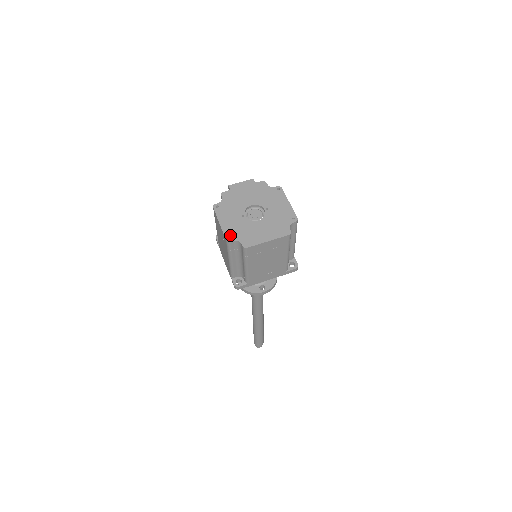
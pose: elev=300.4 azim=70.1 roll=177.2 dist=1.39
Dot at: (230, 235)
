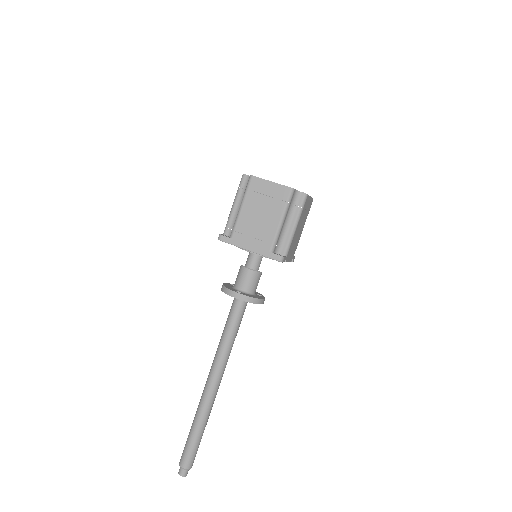
Dot at: occluded
